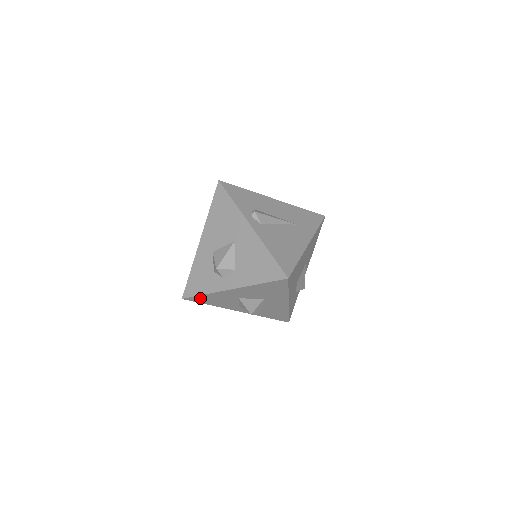
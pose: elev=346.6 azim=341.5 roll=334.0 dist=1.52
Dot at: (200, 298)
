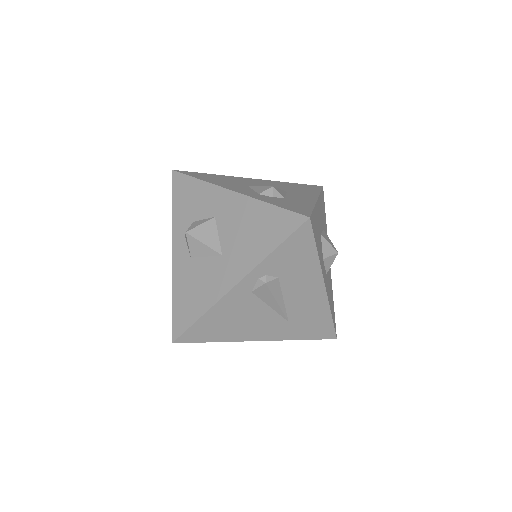
Dot at: occluded
